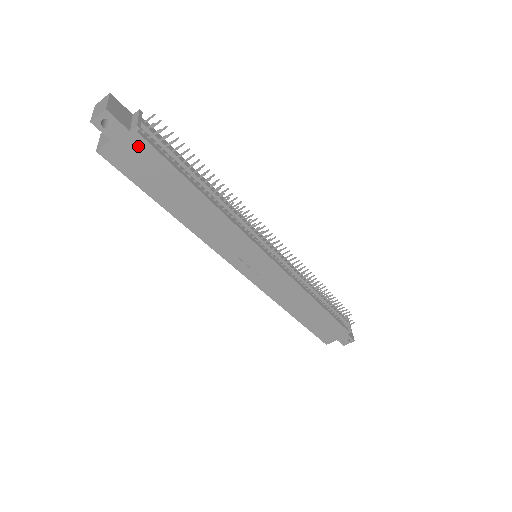
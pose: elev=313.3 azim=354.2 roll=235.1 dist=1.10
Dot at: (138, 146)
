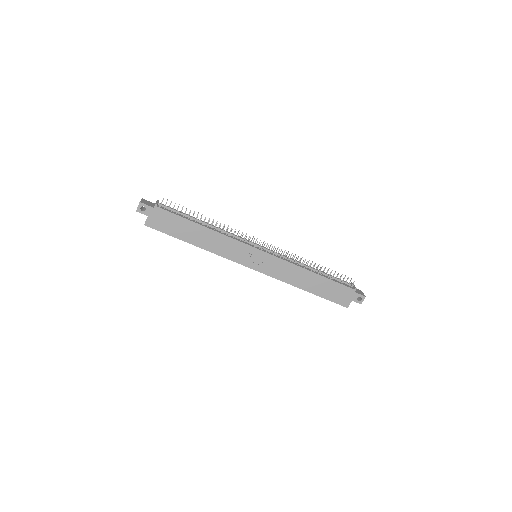
Dot at: (160, 213)
